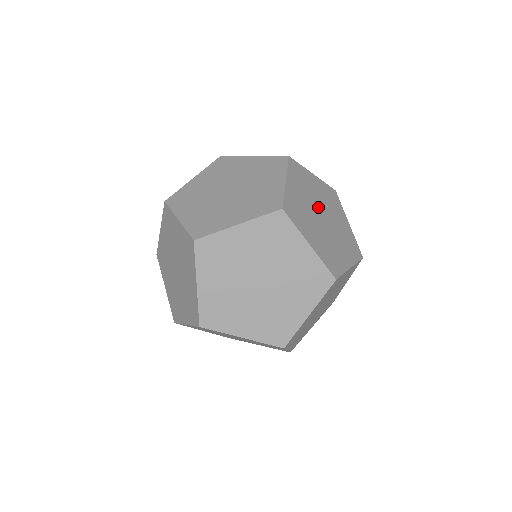
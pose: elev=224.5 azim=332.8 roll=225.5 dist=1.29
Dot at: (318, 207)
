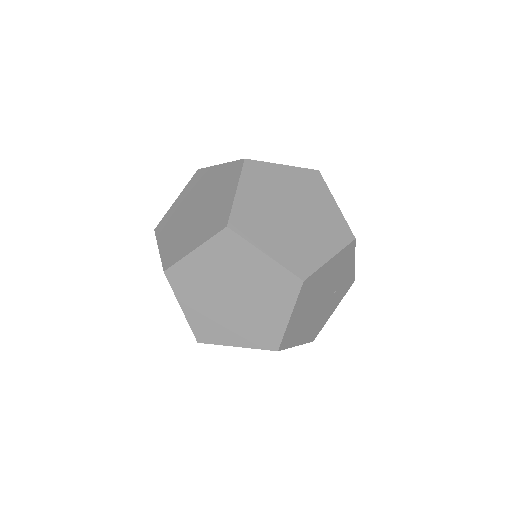
Dot at: (328, 290)
